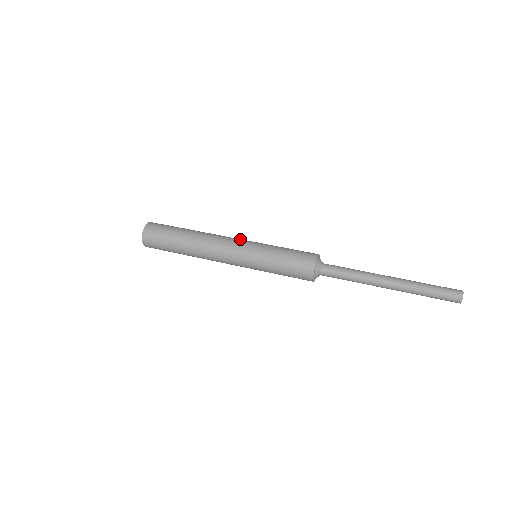
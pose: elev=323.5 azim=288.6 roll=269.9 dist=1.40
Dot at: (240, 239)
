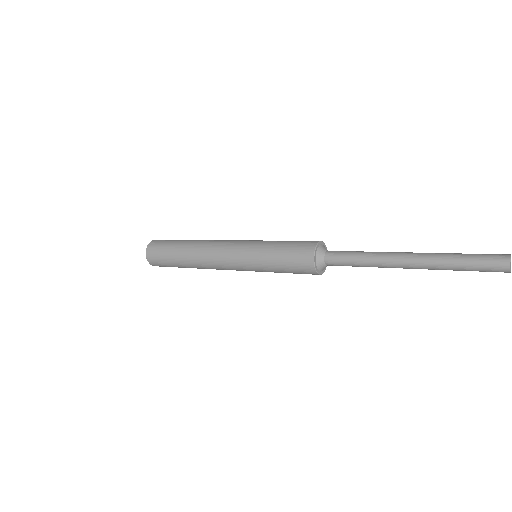
Dot at: occluded
